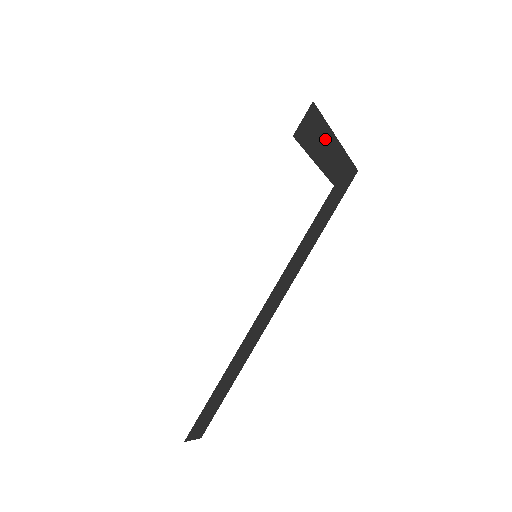
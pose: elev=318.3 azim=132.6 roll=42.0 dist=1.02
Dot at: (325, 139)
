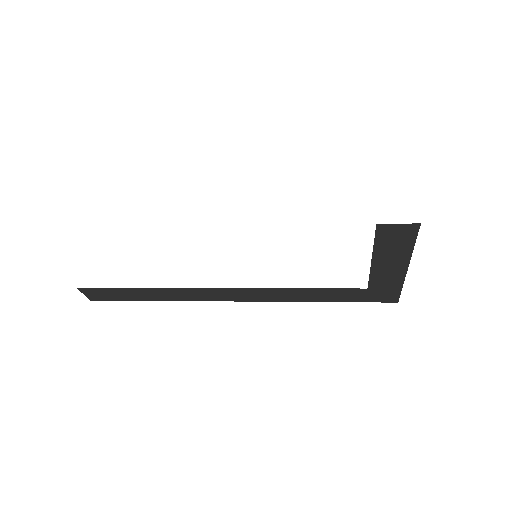
Dot at: (399, 255)
